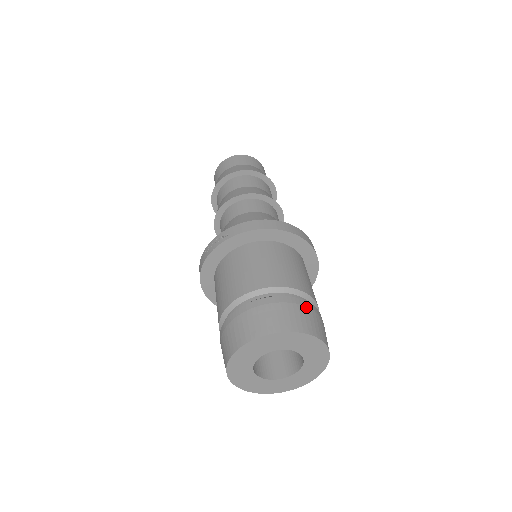
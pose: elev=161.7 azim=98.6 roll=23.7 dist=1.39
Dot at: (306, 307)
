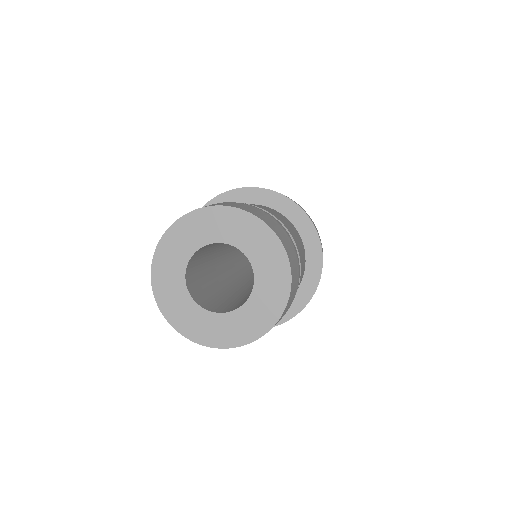
Dot at: (271, 217)
